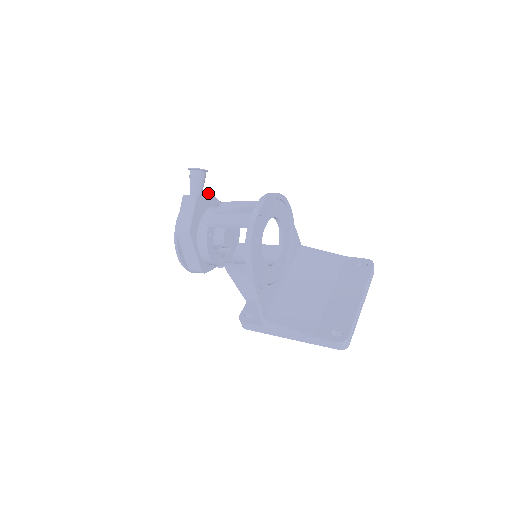
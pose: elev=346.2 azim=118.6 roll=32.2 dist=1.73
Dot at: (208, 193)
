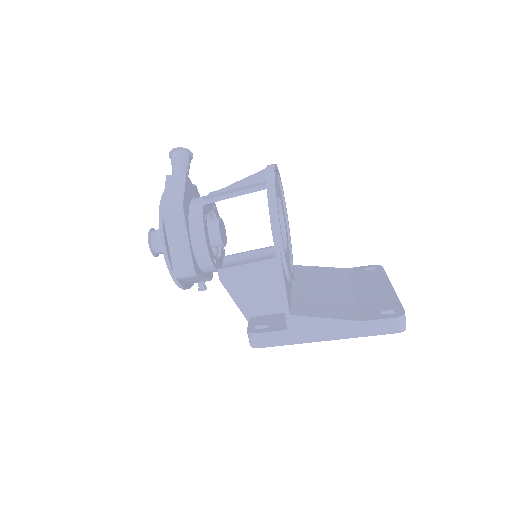
Dot at: occluded
